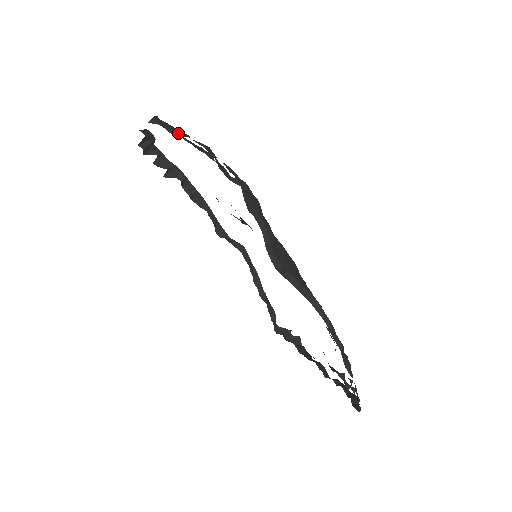
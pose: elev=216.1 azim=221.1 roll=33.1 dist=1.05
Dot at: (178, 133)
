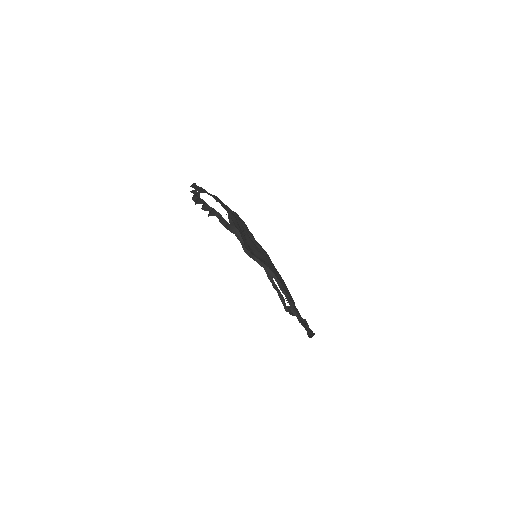
Dot at: (202, 191)
